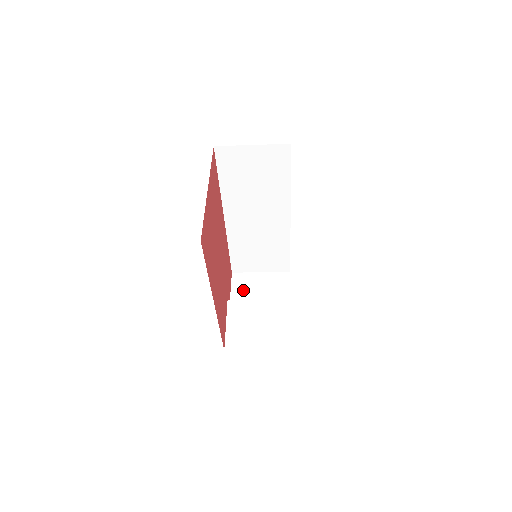
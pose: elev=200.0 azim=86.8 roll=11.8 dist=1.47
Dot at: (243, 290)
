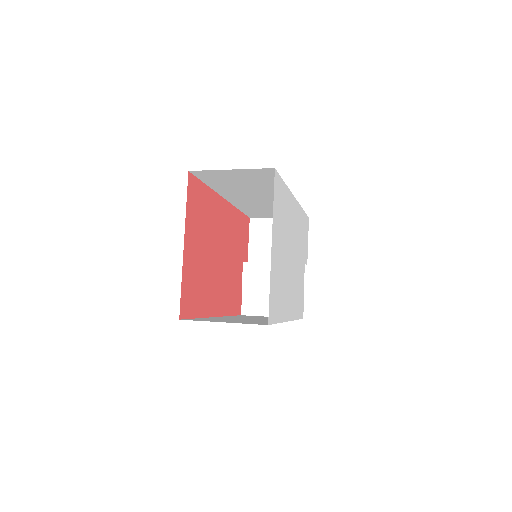
Dot at: (261, 240)
